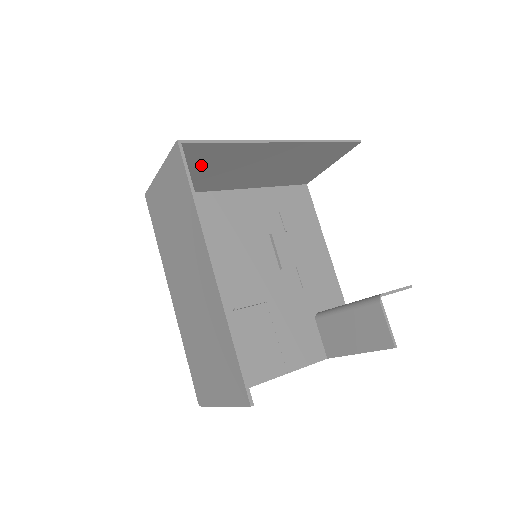
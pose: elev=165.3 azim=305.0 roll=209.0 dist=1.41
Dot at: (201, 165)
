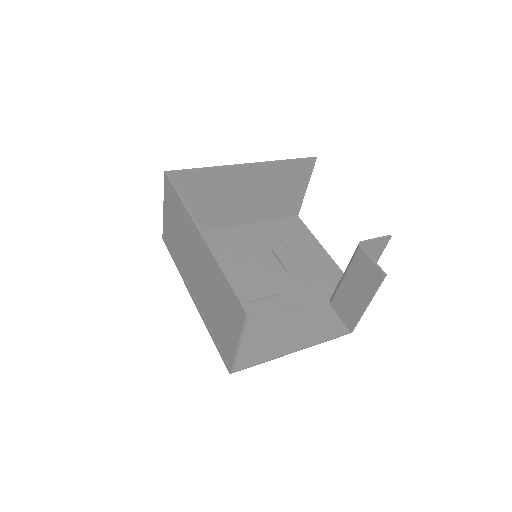
Dot at: (193, 197)
